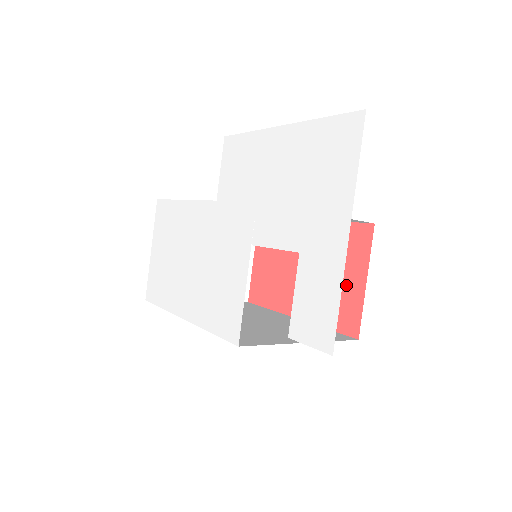
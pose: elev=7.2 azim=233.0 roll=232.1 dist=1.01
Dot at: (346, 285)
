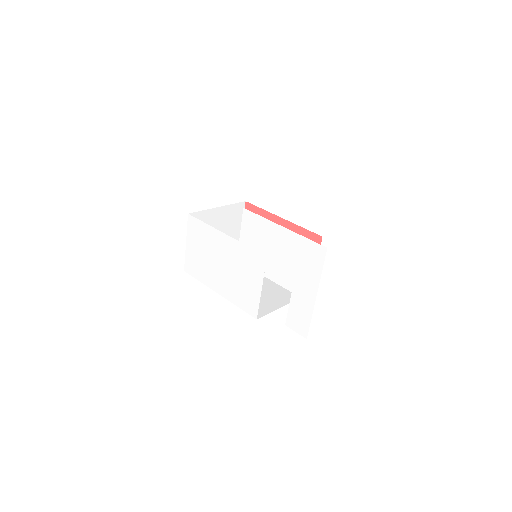
Dot at: occluded
